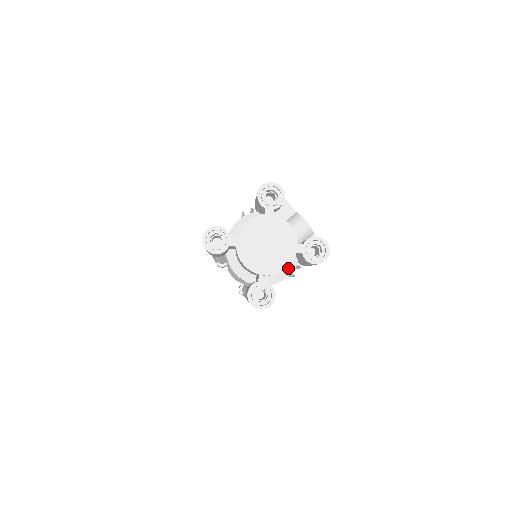
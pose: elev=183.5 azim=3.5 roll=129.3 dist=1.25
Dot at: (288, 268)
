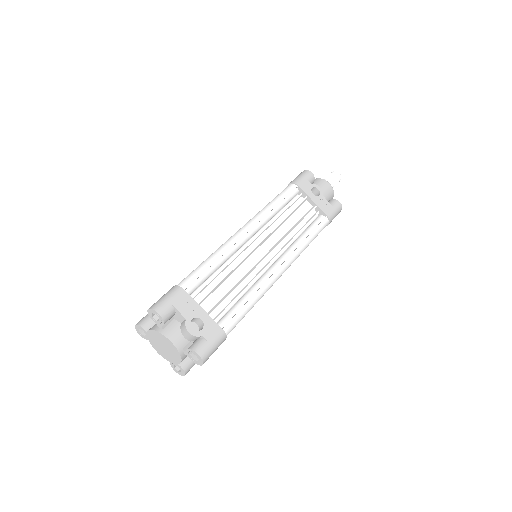
Dot at: occluded
